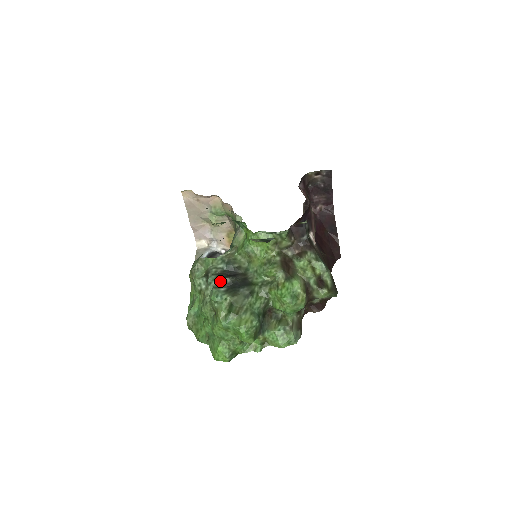
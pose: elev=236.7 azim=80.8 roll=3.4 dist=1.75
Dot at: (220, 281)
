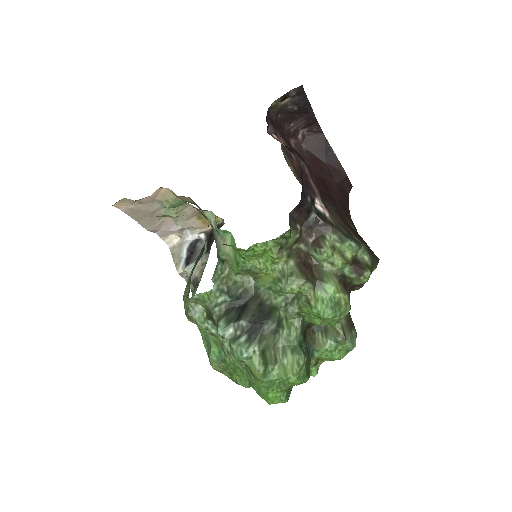
Dot at: (234, 328)
